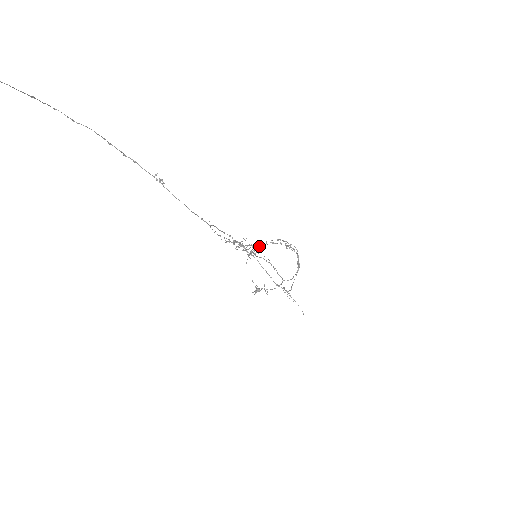
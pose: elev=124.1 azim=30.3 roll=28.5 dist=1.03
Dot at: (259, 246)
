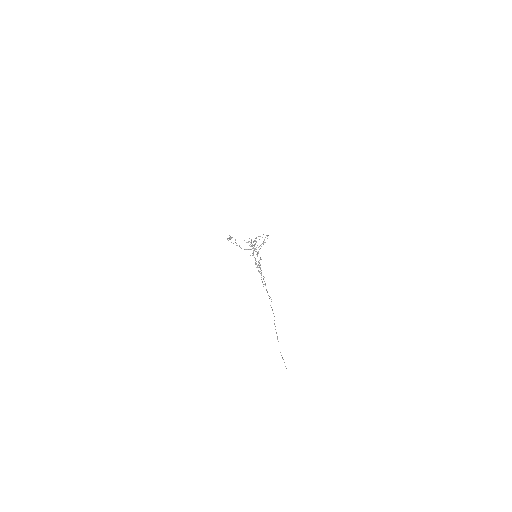
Dot at: (255, 240)
